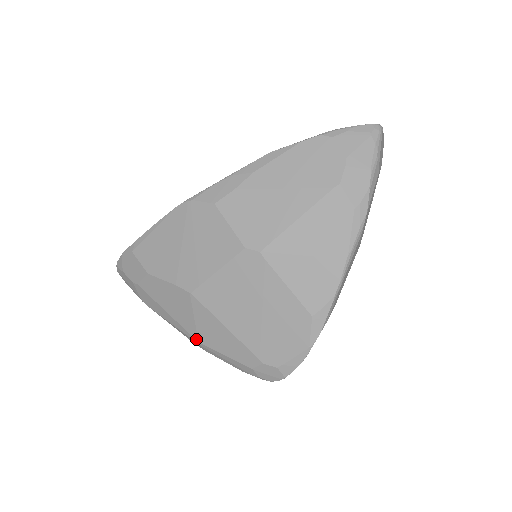
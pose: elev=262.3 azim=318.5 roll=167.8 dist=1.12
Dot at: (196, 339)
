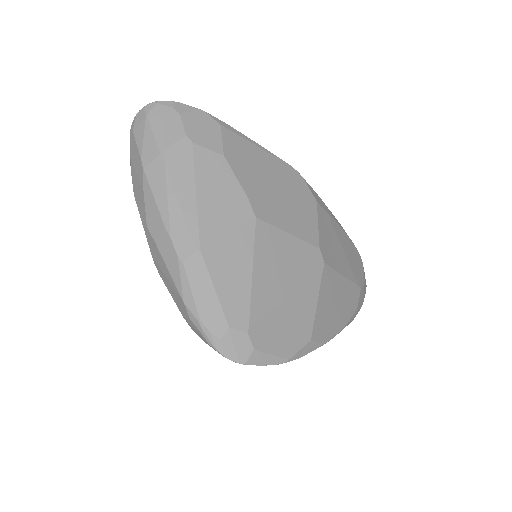
Dot at: (202, 246)
